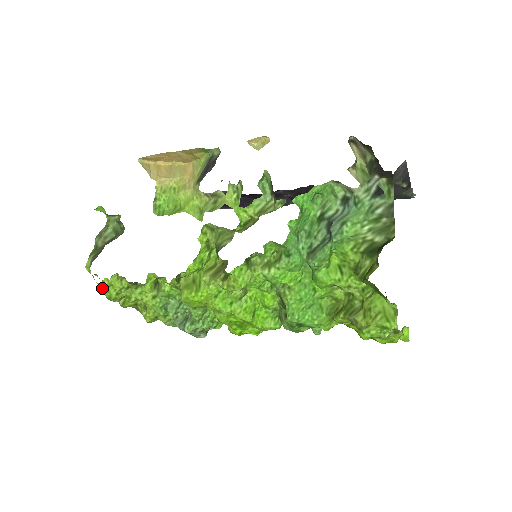
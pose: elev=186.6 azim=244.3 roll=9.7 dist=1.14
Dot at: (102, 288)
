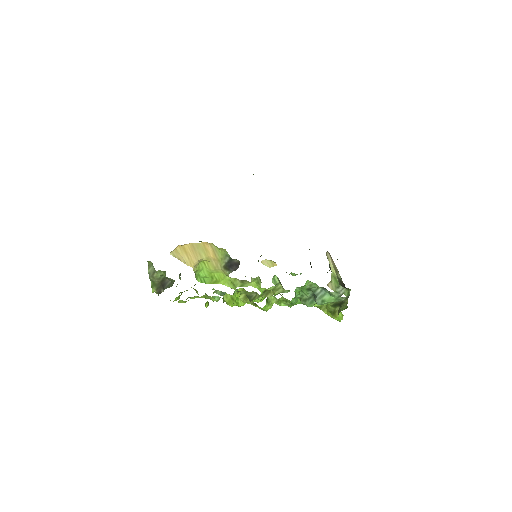
Dot at: occluded
